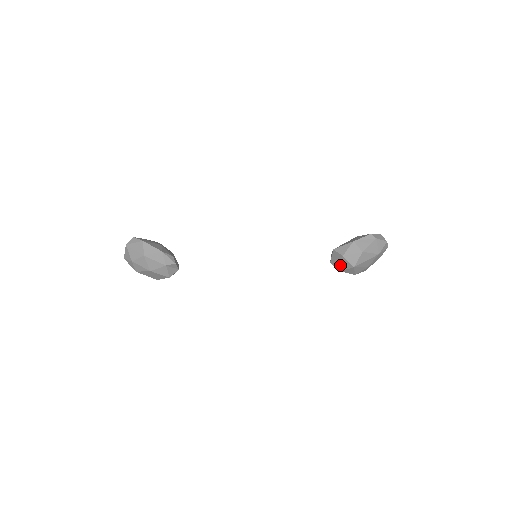
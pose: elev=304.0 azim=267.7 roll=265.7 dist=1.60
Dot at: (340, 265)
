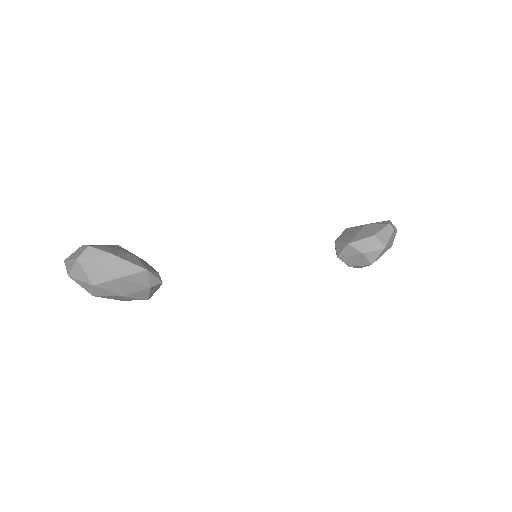
Dot at: (353, 261)
